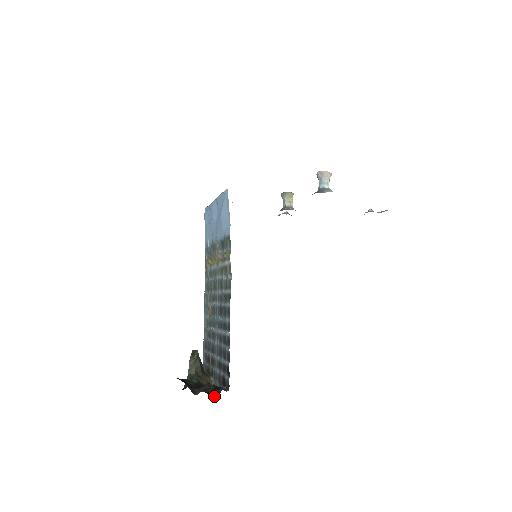
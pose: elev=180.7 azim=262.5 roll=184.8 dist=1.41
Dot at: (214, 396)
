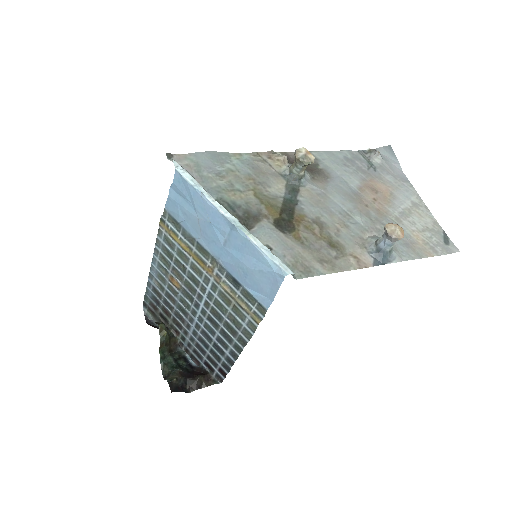
Dot at: (188, 360)
